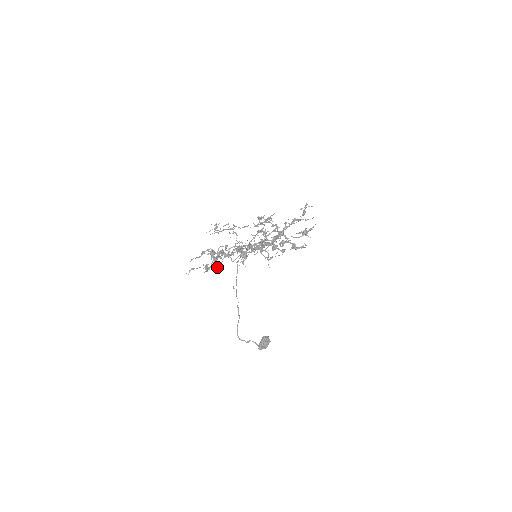
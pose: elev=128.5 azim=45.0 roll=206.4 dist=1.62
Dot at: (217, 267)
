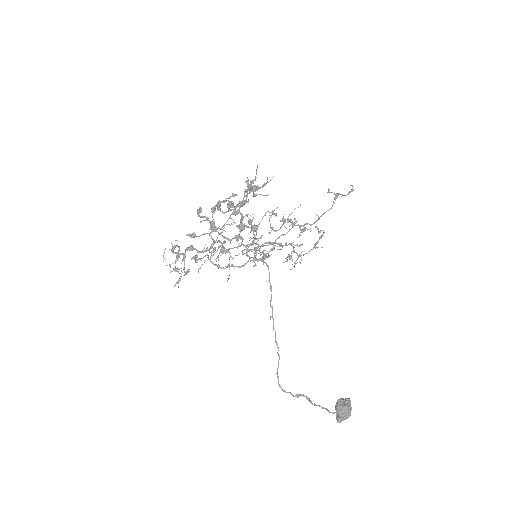
Dot at: (181, 263)
